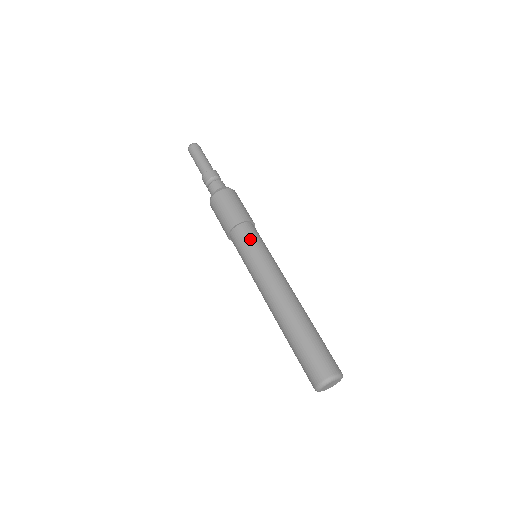
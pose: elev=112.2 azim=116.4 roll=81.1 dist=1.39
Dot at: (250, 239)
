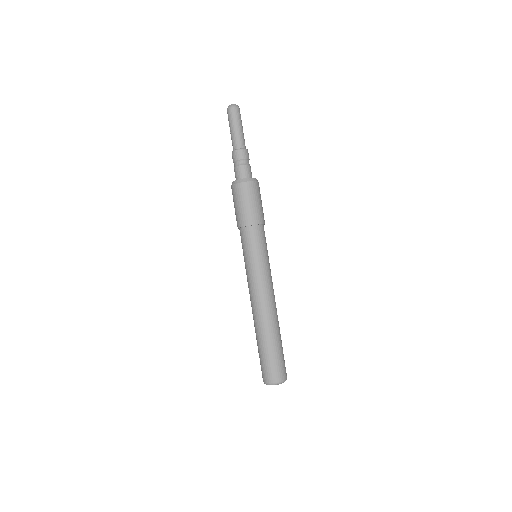
Dot at: (256, 244)
